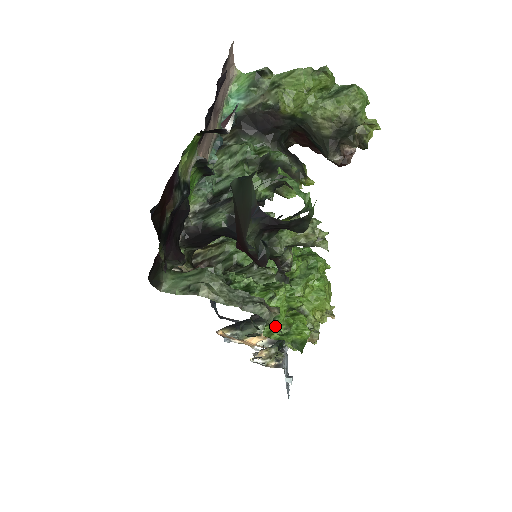
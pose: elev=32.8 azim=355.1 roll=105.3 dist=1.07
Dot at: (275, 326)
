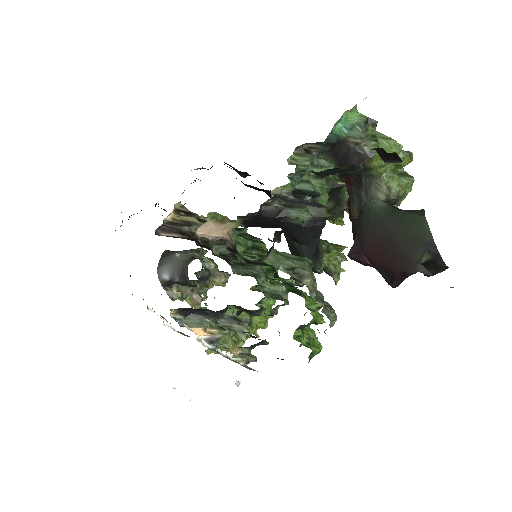
Dot at: occluded
